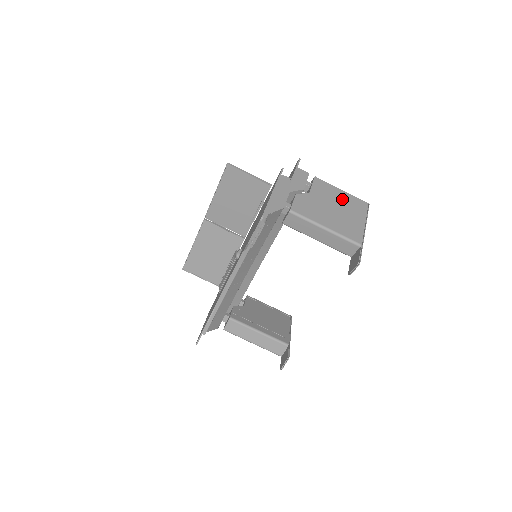
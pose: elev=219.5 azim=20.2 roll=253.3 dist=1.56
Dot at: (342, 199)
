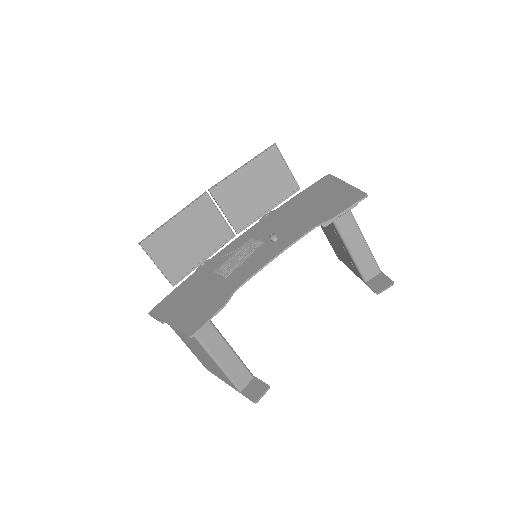
Dot at: occluded
